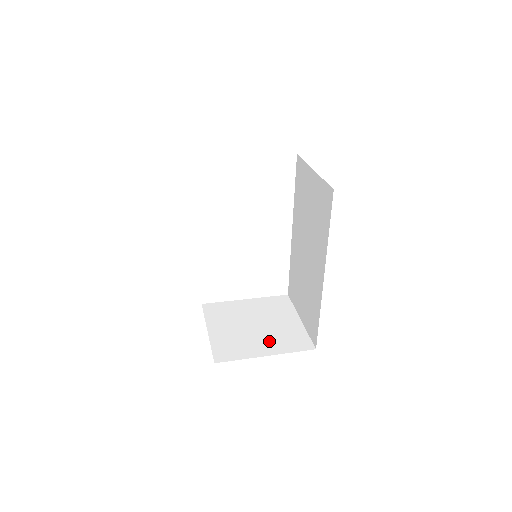
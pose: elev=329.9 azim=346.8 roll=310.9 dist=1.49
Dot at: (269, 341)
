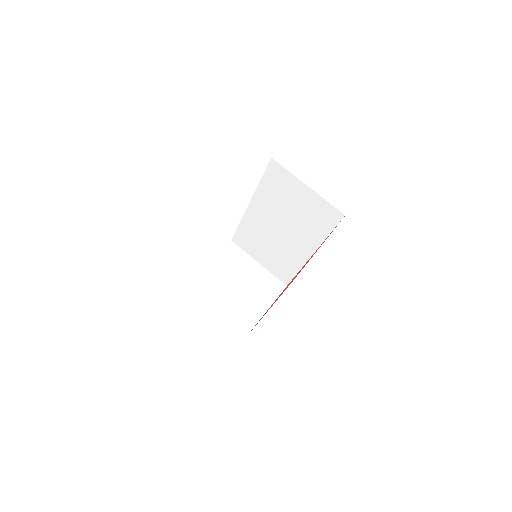
Dot at: (257, 297)
